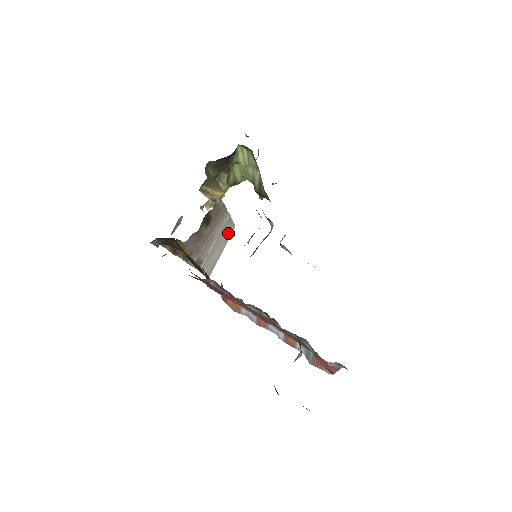
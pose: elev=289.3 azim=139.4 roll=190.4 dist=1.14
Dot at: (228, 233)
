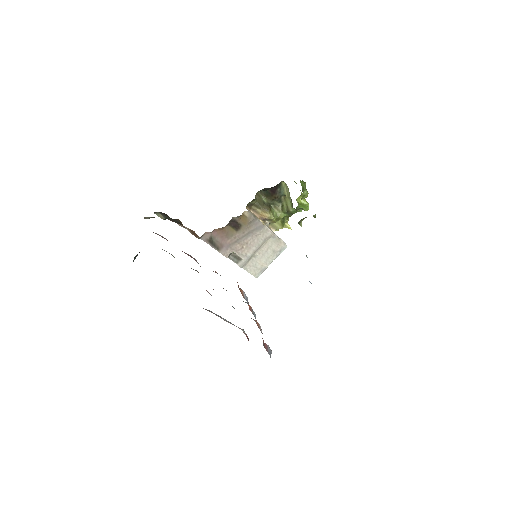
Dot at: (276, 248)
